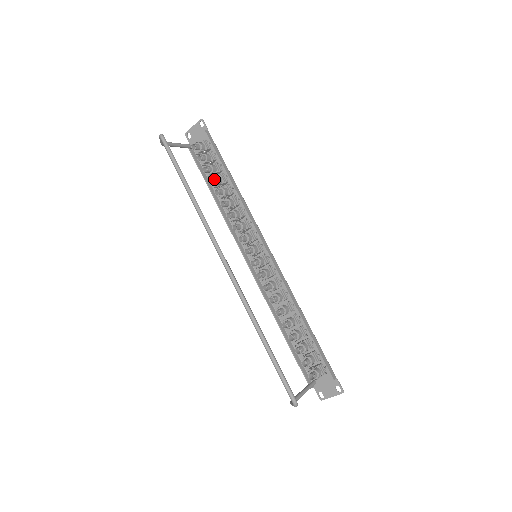
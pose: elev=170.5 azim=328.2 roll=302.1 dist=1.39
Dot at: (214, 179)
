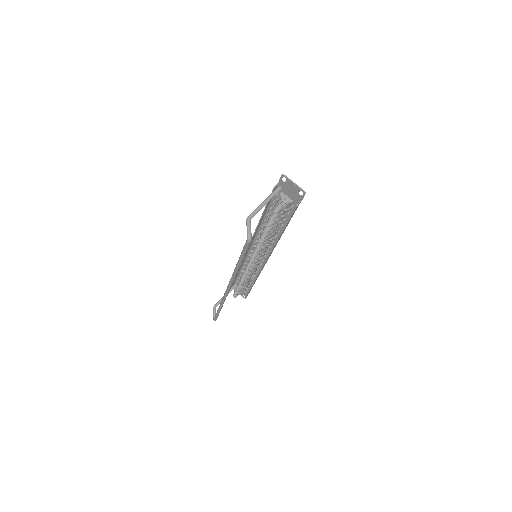
Dot at: (269, 231)
